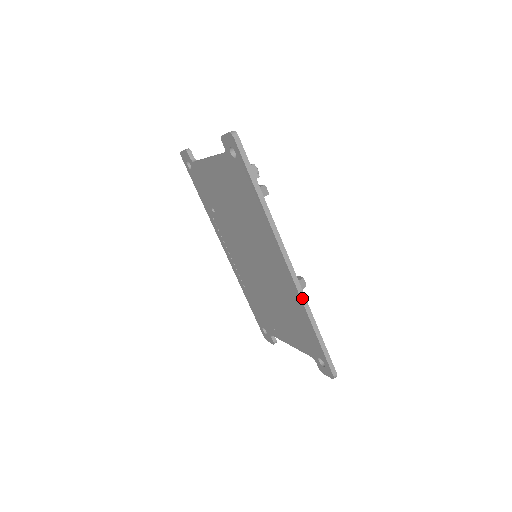
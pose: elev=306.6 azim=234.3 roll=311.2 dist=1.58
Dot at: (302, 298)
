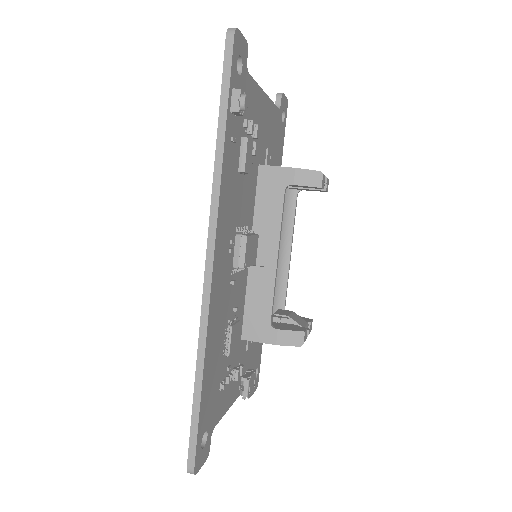
Dot at: (202, 320)
